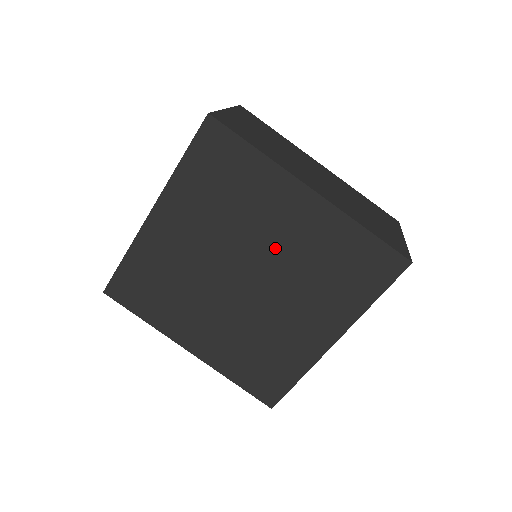
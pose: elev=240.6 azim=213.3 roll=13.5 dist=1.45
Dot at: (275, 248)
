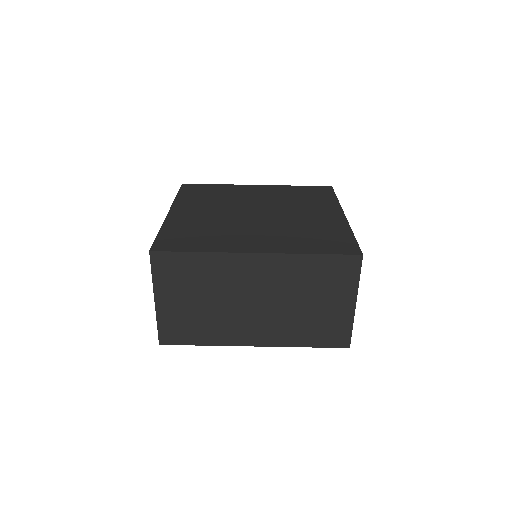
Dot at: (293, 215)
